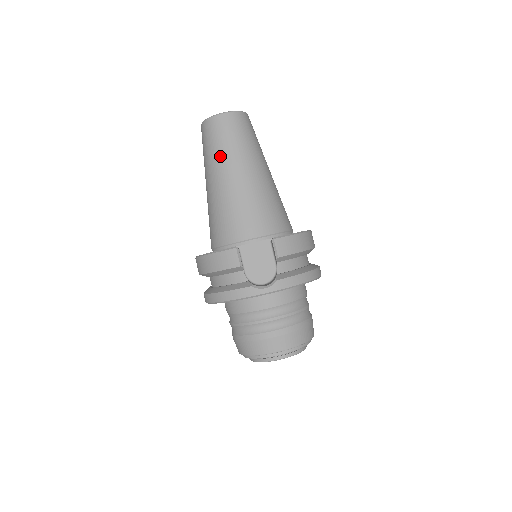
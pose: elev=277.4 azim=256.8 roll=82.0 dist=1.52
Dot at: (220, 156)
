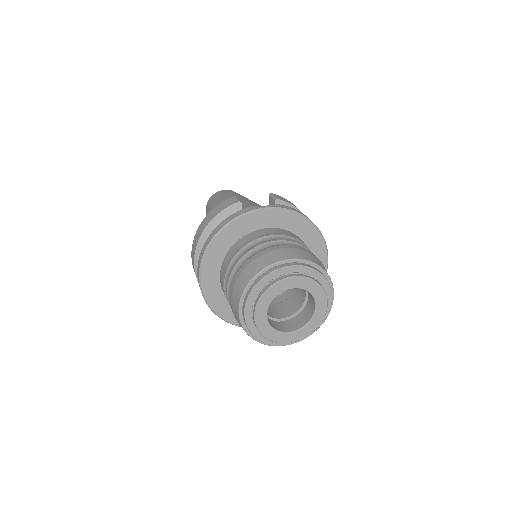
Dot at: (221, 198)
